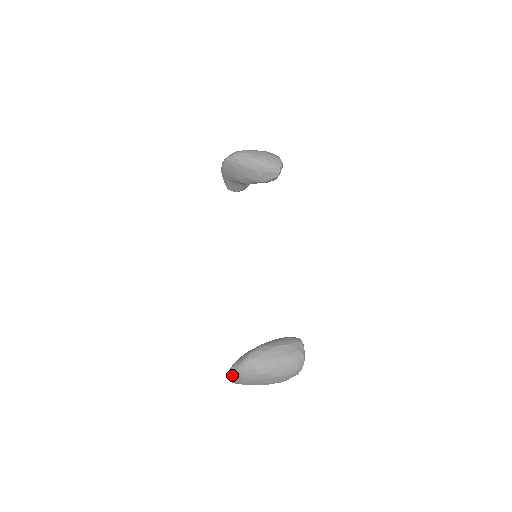
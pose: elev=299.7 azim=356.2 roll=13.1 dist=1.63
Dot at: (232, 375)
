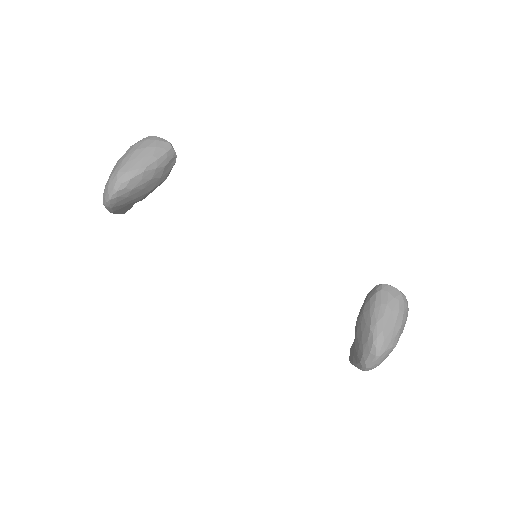
Dot at: occluded
